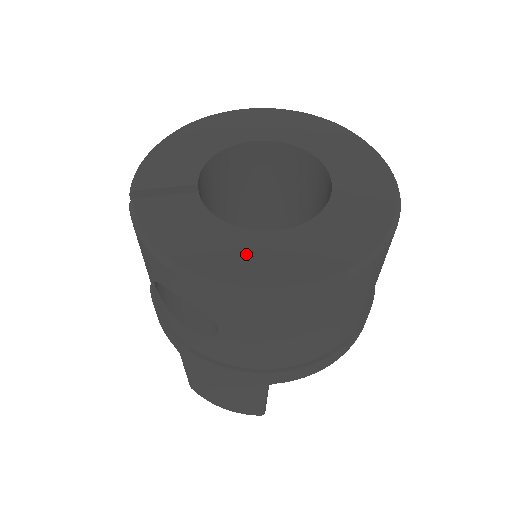
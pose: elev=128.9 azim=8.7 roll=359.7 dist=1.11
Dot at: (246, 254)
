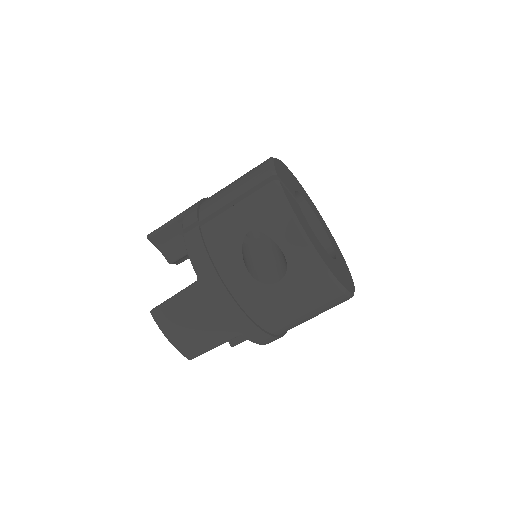
Dot at: (324, 254)
